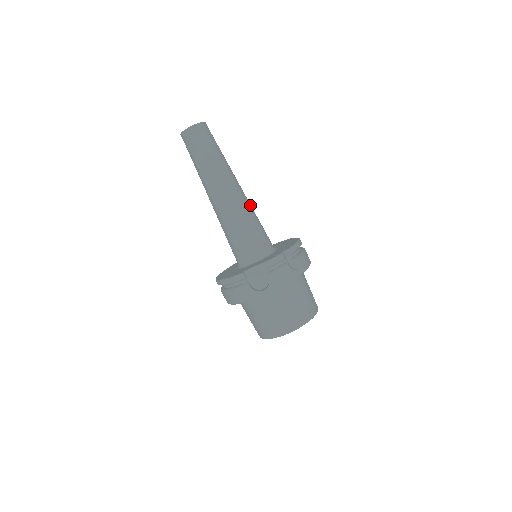
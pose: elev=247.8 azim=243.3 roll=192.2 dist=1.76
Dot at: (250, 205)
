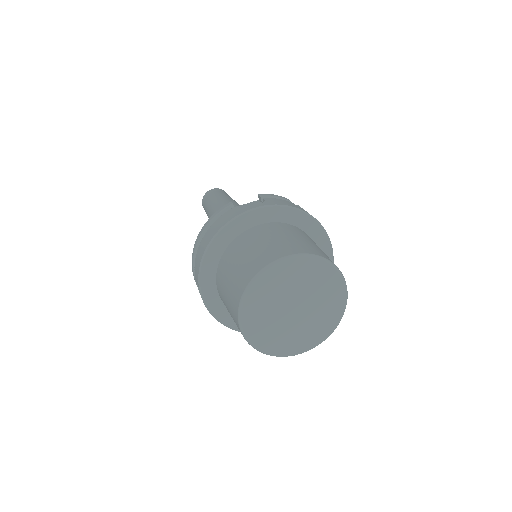
Dot at: occluded
